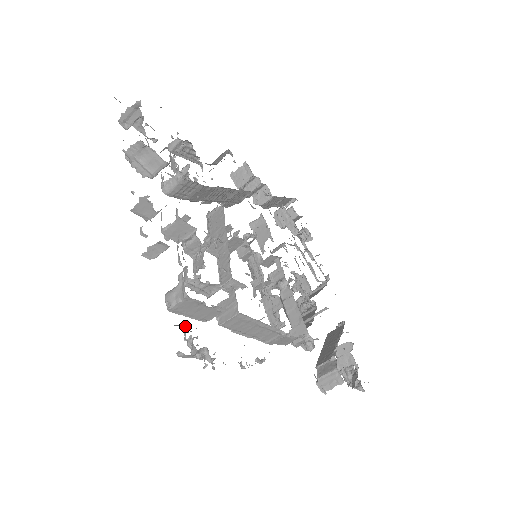
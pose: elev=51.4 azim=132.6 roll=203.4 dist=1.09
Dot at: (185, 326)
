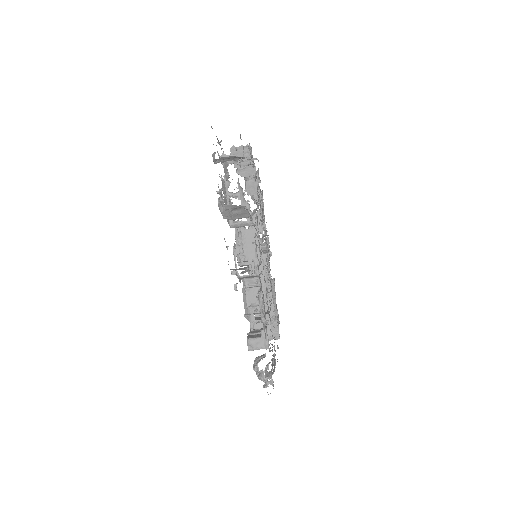
Dot at: occluded
